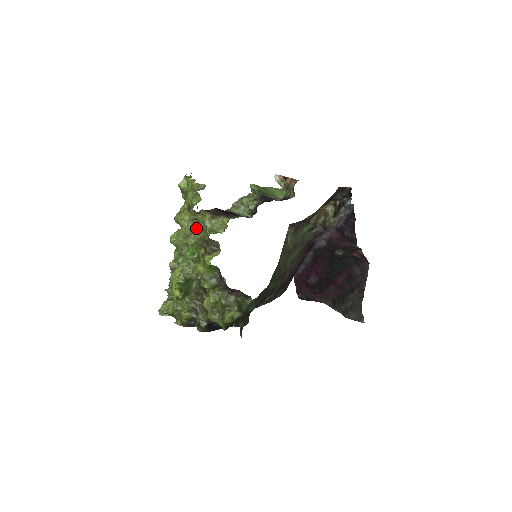
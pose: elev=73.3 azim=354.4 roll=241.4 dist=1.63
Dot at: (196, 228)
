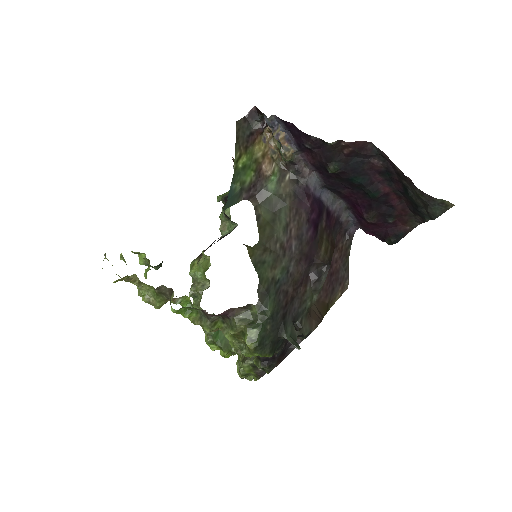
Dot at: (147, 290)
